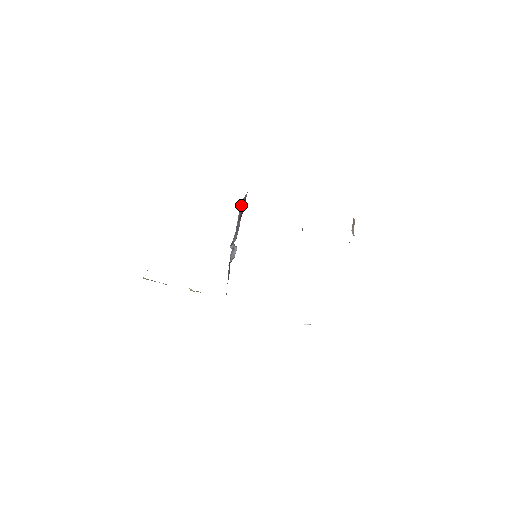
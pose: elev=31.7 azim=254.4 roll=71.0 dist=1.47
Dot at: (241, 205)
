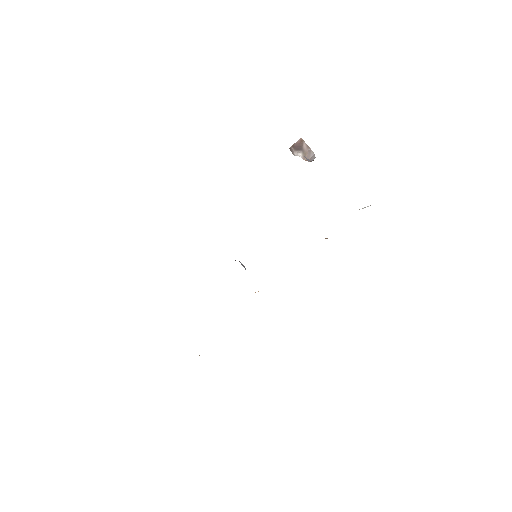
Dot at: occluded
